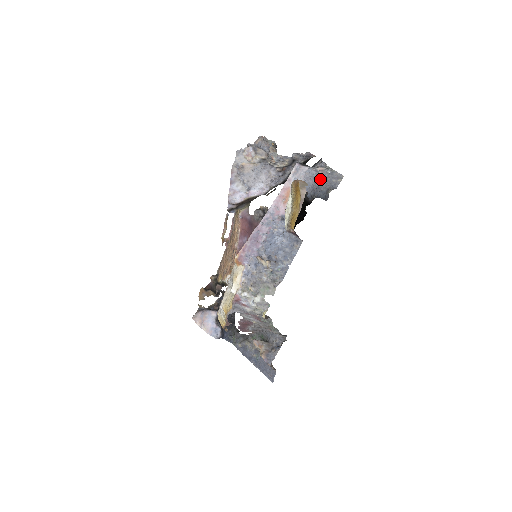
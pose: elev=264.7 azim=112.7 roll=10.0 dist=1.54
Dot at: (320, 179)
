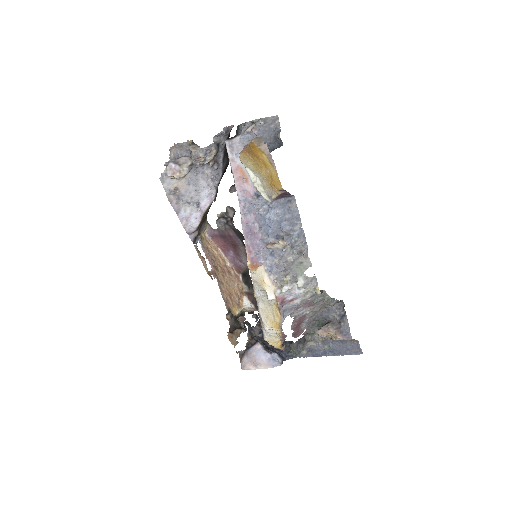
Dot at: (259, 136)
